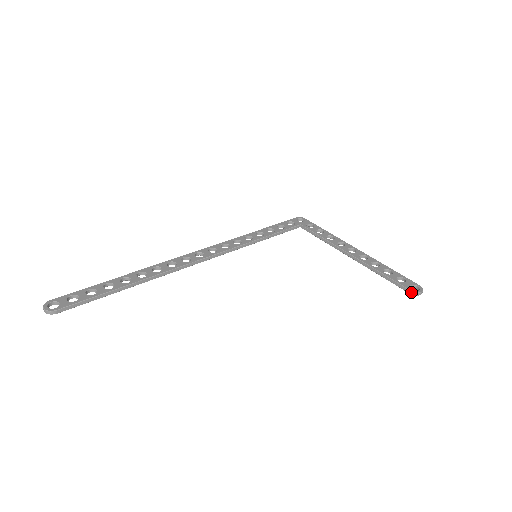
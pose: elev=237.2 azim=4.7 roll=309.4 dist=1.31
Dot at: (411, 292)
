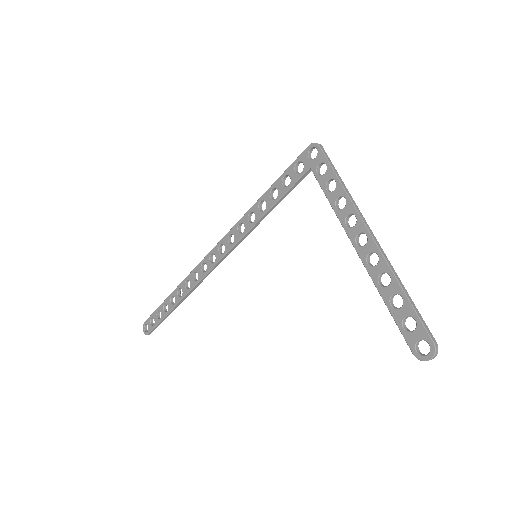
Dot at: (414, 355)
